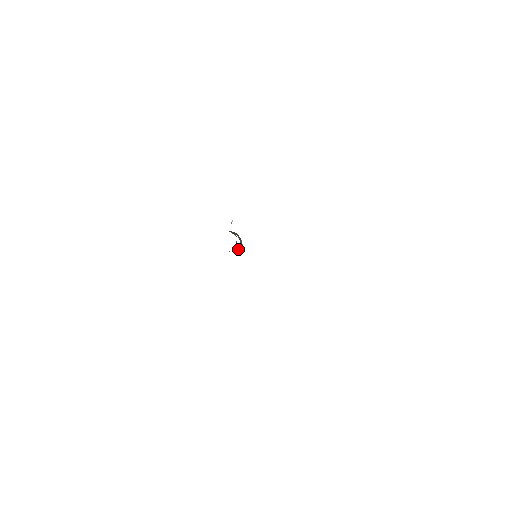
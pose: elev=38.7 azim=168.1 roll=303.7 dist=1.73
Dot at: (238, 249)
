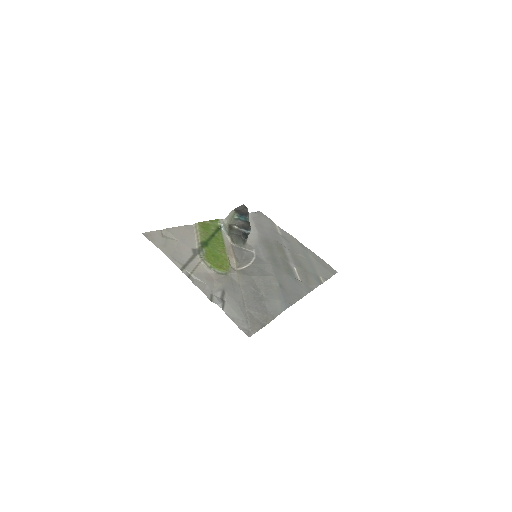
Dot at: (245, 238)
